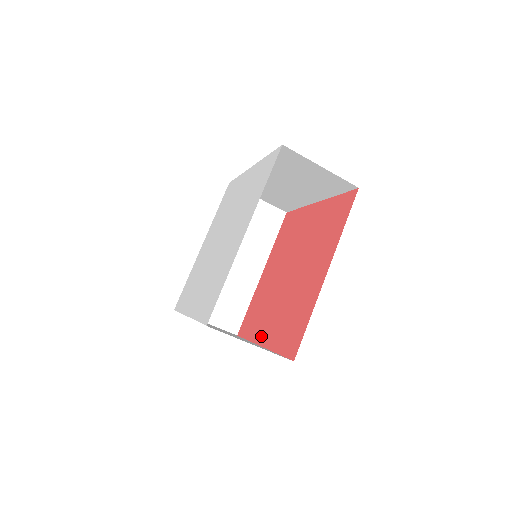
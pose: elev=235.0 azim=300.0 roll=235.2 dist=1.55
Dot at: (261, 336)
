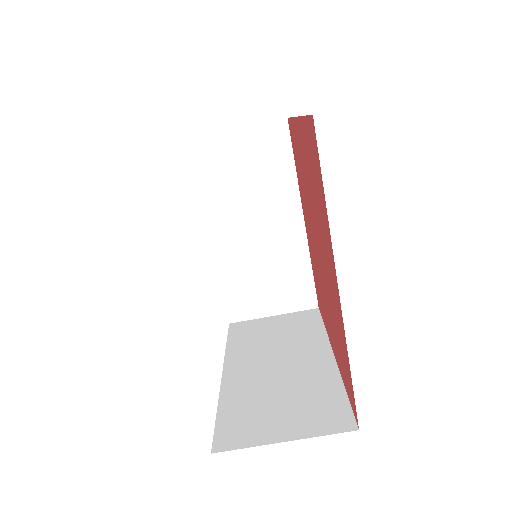
Dot at: (336, 298)
